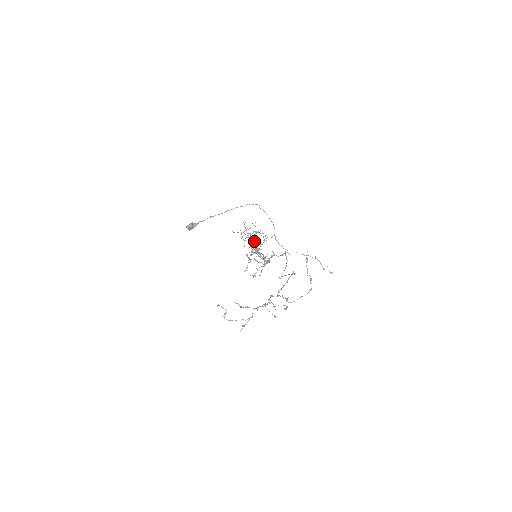
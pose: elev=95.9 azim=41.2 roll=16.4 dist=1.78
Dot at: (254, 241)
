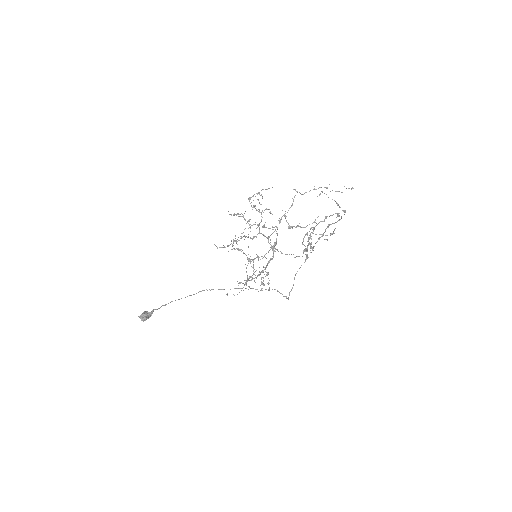
Dot at: (254, 207)
